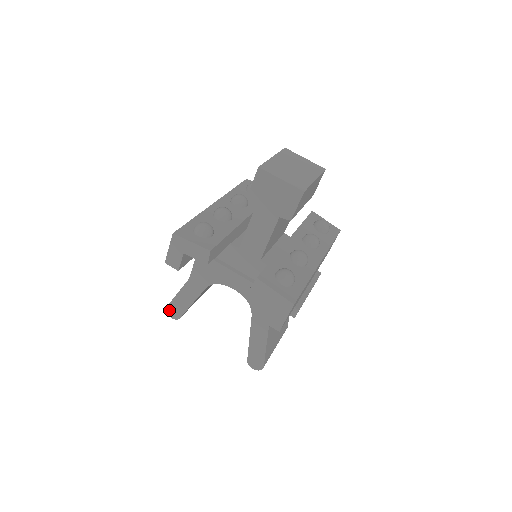
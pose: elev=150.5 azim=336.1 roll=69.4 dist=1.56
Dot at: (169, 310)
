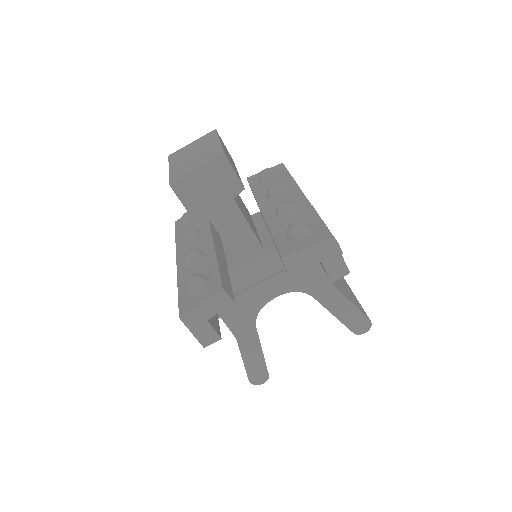
Dot at: (254, 381)
